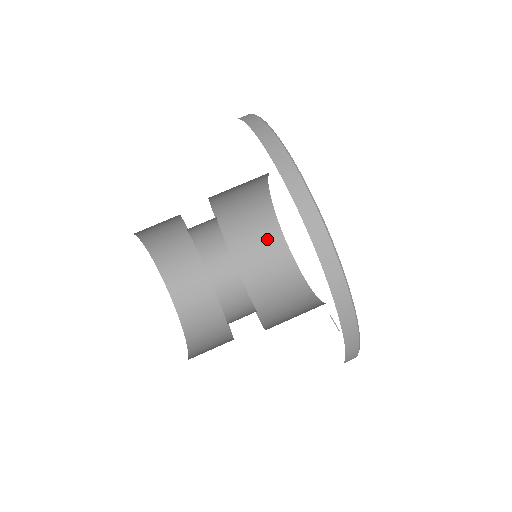
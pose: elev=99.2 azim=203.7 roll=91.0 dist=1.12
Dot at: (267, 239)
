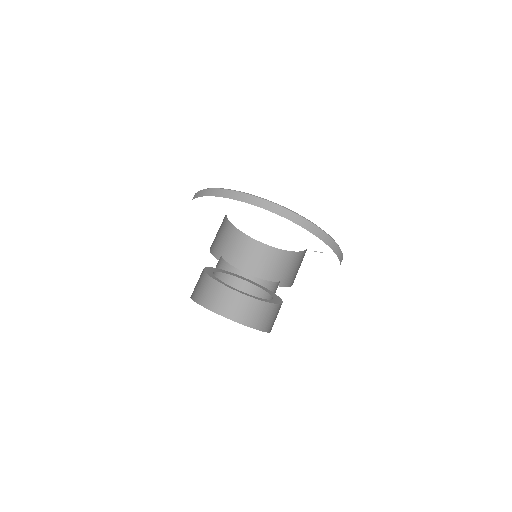
Dot at: (252, 250)
